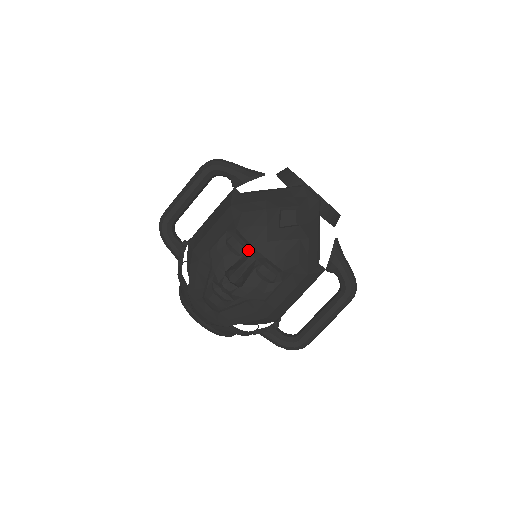
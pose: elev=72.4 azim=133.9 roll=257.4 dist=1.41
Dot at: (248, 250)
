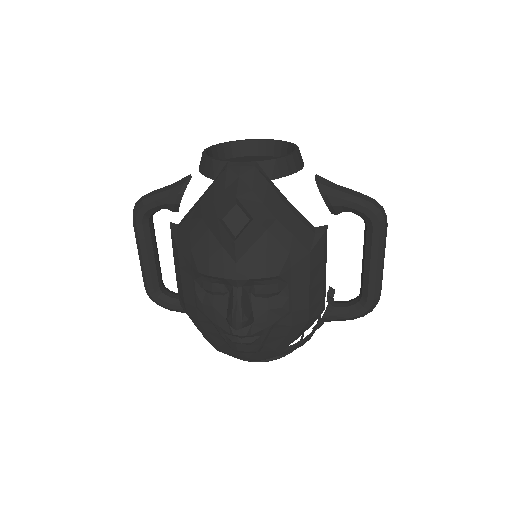
Dot at: (227, 284)
